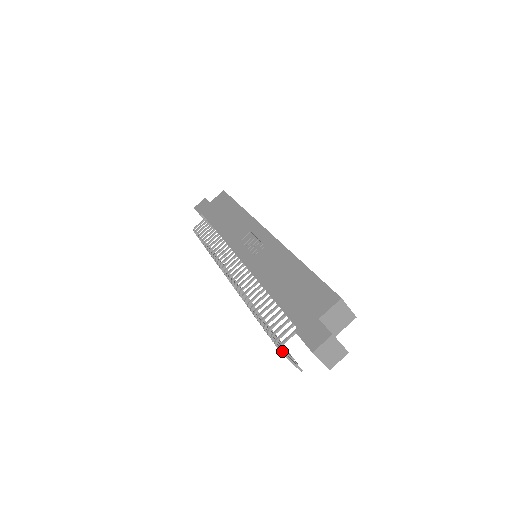
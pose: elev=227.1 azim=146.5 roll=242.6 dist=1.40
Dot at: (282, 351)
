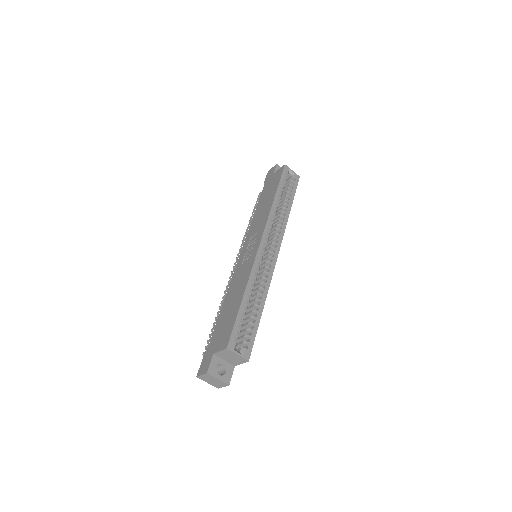
Dot at: occluded
